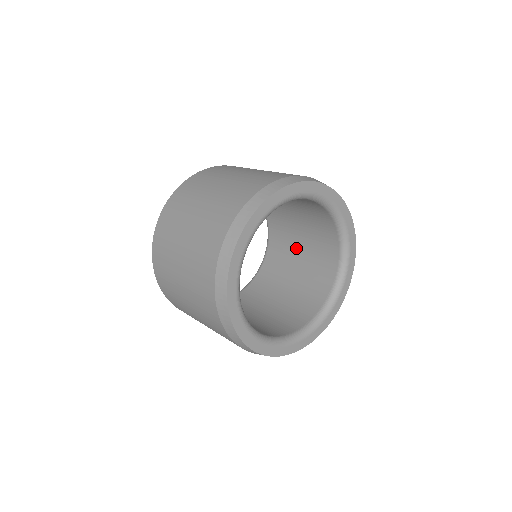
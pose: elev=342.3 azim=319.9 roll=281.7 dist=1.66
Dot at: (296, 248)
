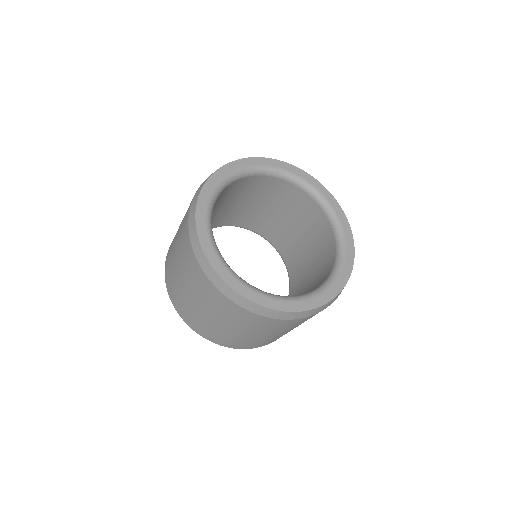
Dot at: occluded
